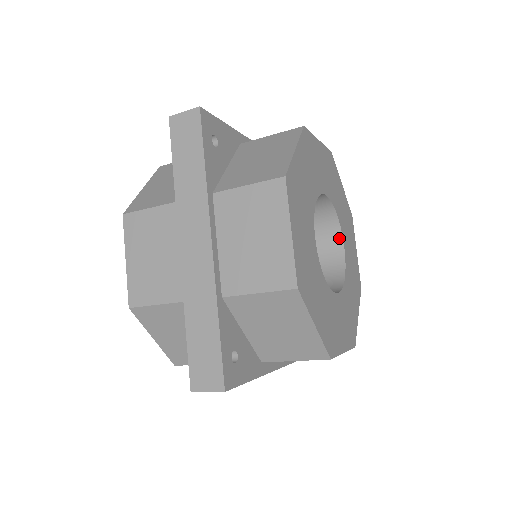
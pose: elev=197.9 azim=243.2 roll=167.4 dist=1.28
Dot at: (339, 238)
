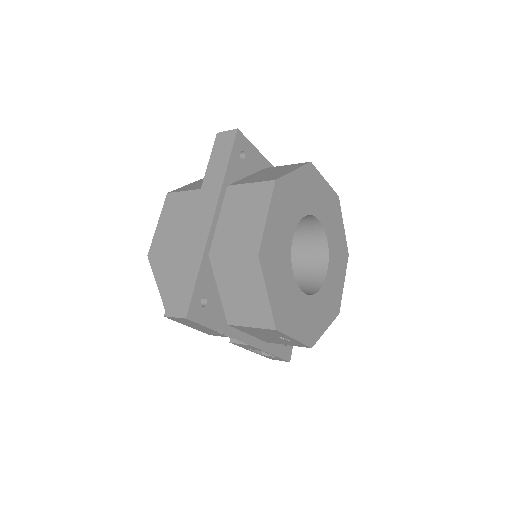
Dot at: (326, 261)
